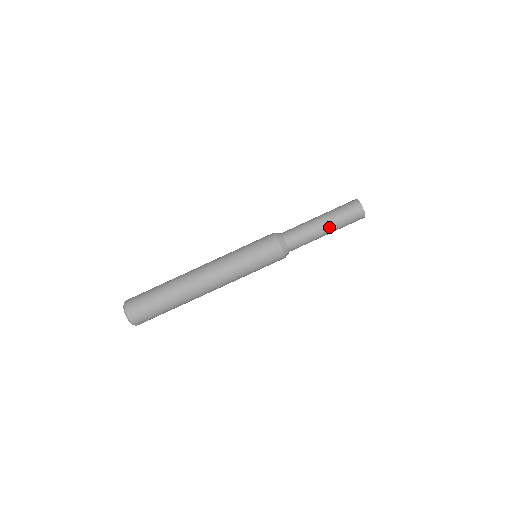
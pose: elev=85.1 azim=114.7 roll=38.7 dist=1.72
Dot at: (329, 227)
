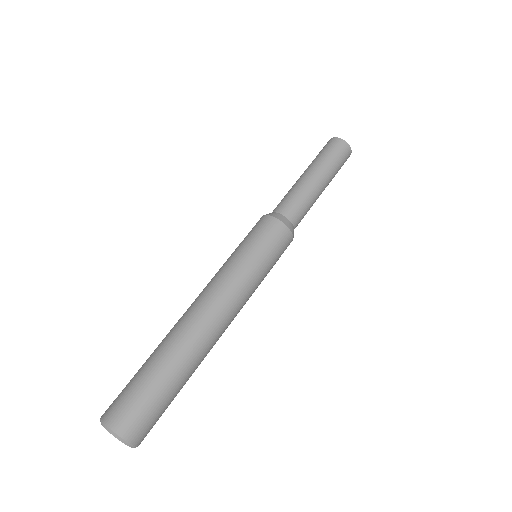
Dot at: (321, 176)
